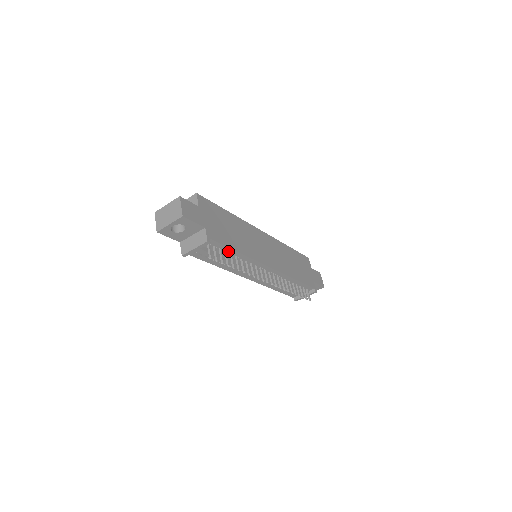
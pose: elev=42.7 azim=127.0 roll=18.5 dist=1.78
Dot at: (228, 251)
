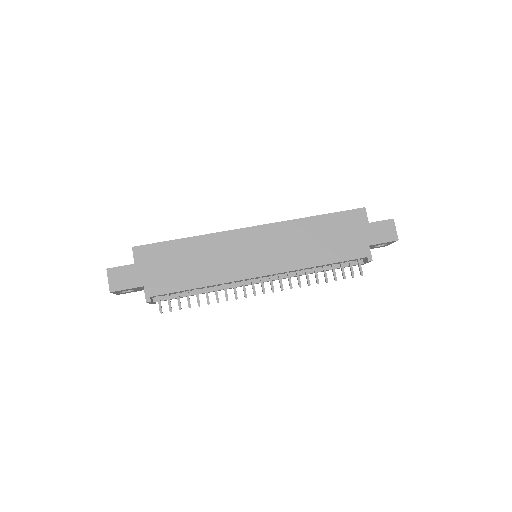
Dot at: (187, 290)
